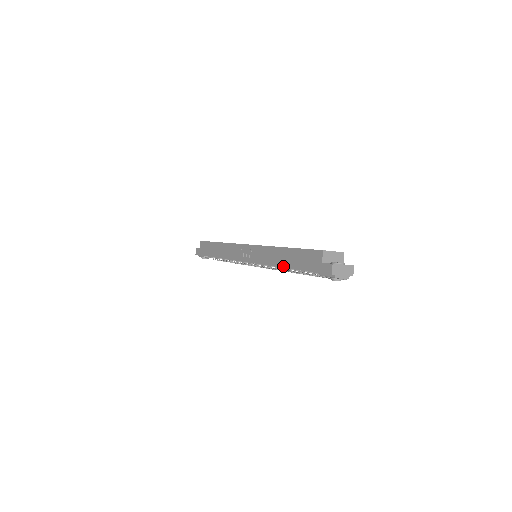
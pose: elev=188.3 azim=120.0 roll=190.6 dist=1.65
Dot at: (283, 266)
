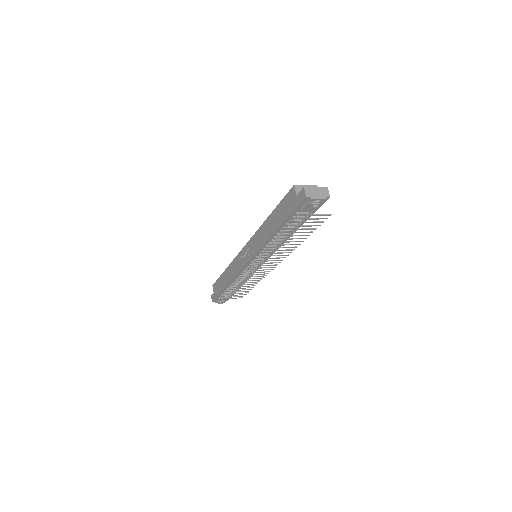
Dot at: (272, 232)
